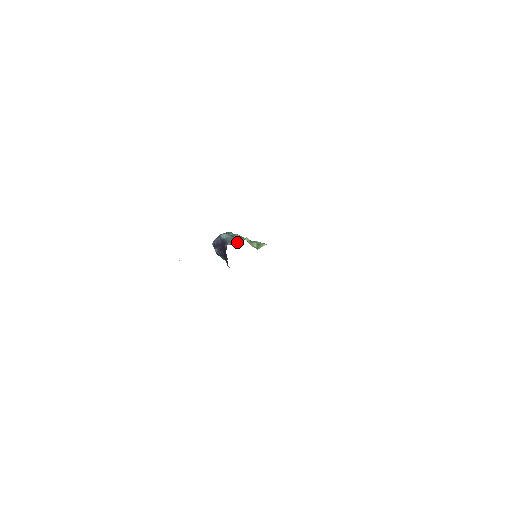
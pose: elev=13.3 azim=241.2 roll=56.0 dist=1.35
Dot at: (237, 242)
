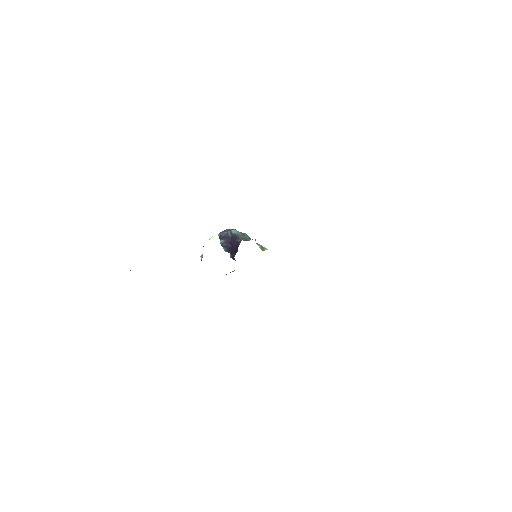
Dot at: (248, 240)
